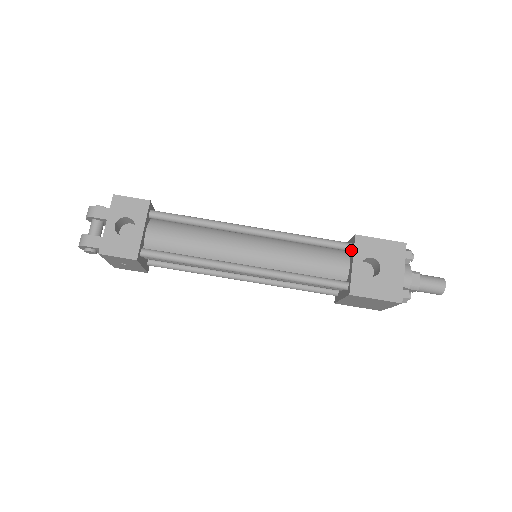
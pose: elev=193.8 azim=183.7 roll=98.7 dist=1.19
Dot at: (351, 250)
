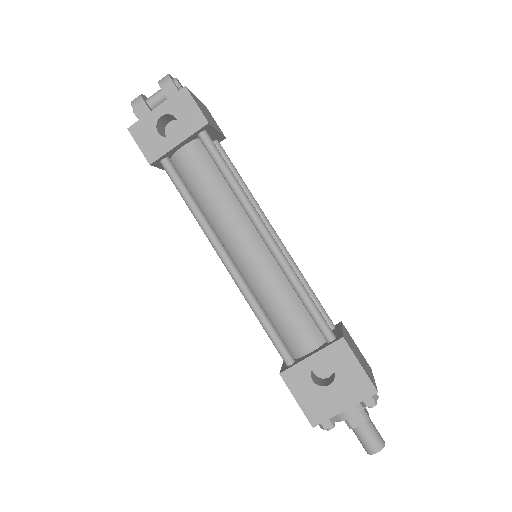
Dot at: (328, 342)
